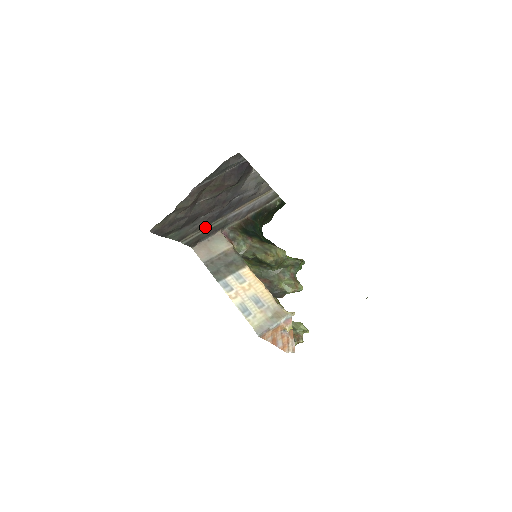
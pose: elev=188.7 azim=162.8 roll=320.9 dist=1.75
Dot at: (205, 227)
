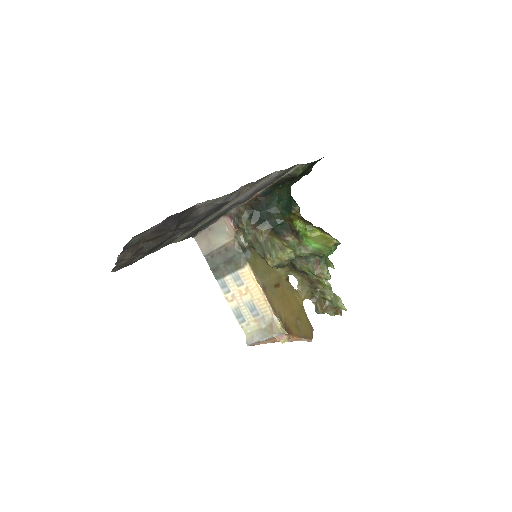
Dot at: (194, 227)
